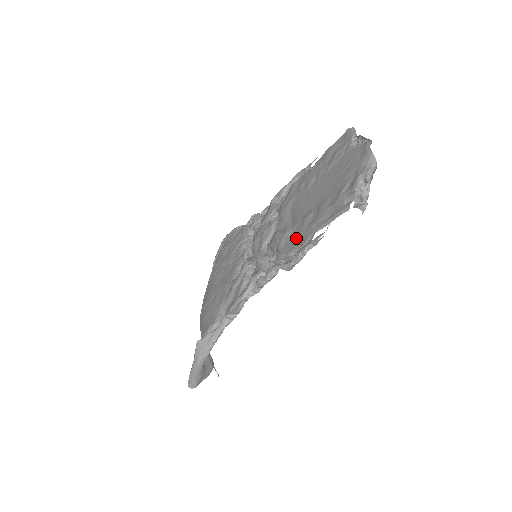
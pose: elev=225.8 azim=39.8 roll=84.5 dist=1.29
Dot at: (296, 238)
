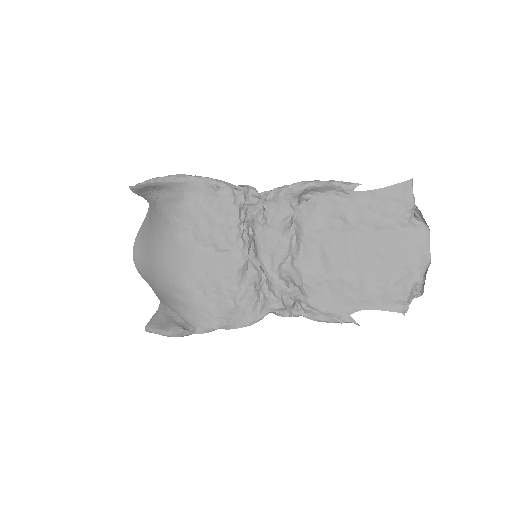
Dot at: (332, 299)
